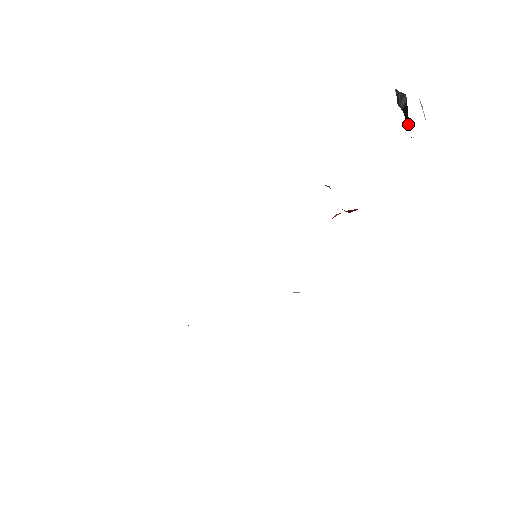
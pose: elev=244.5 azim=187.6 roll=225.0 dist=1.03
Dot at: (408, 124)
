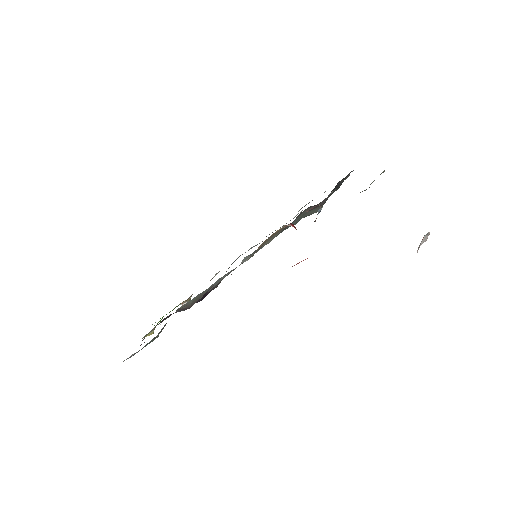
Dot at: occluded
